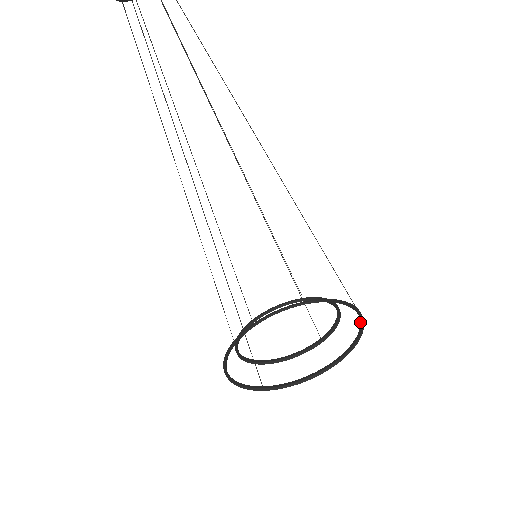
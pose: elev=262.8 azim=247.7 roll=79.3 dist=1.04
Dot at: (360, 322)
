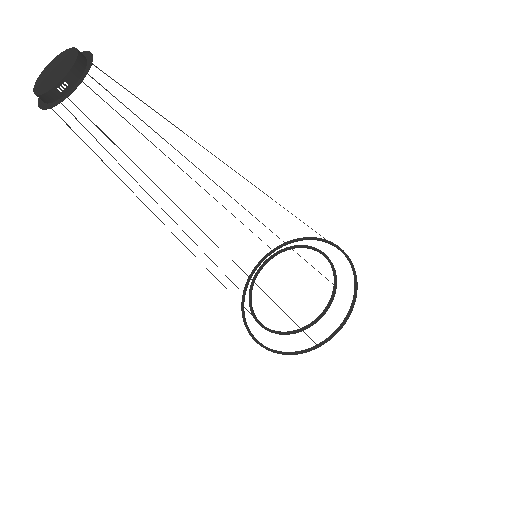
Dot at: (342, 252)
